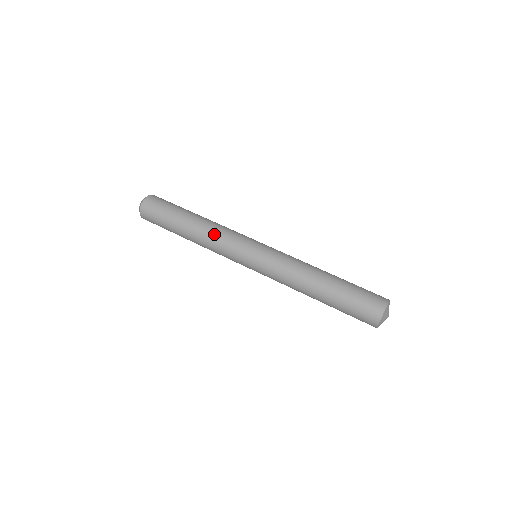
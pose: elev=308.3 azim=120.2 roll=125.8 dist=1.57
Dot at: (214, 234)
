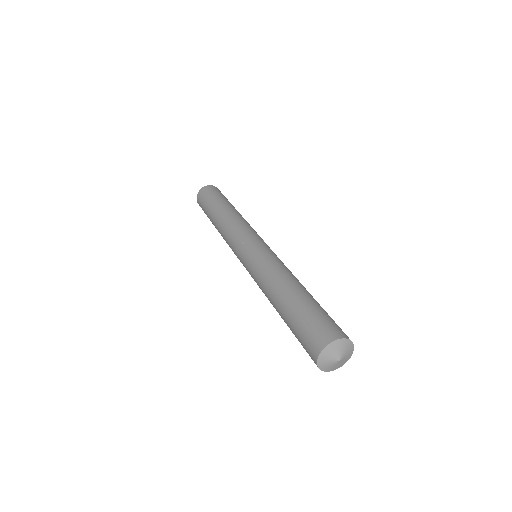
Dot at: (244, 220)
